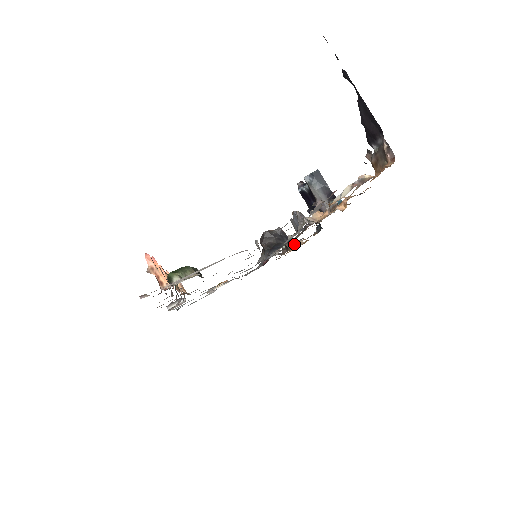
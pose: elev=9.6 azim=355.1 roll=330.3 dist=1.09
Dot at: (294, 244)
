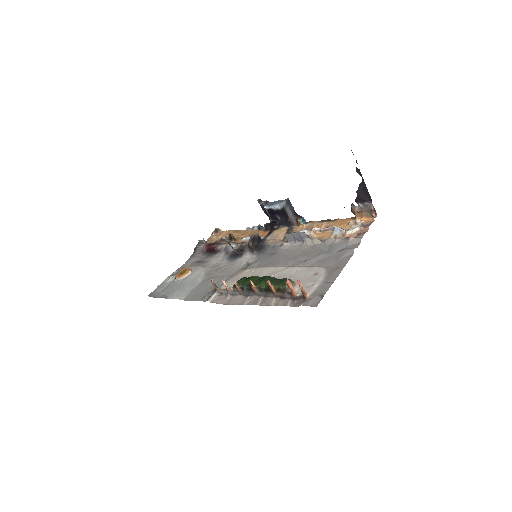
Dot at: occluded
